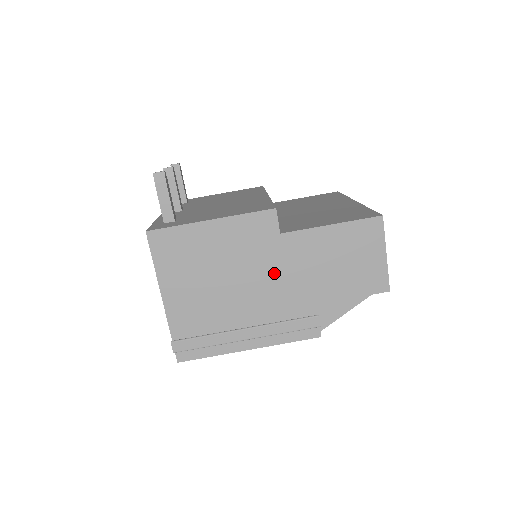
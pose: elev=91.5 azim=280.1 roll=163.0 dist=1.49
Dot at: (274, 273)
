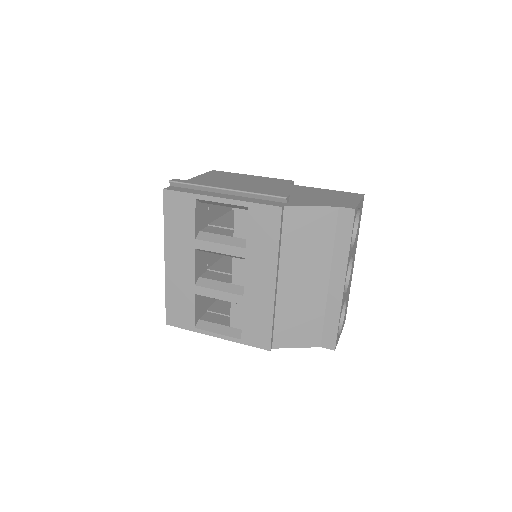
Dot at: (272, 189)
